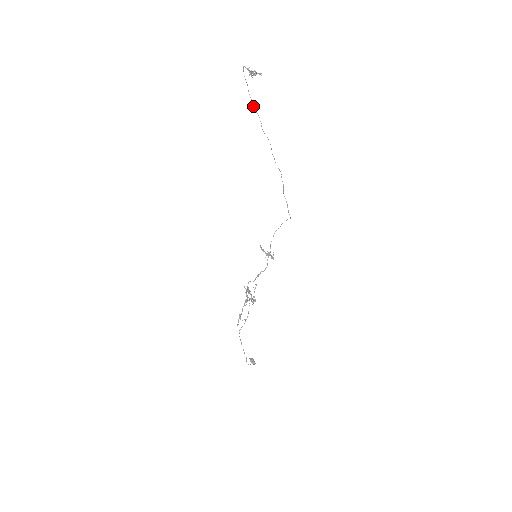
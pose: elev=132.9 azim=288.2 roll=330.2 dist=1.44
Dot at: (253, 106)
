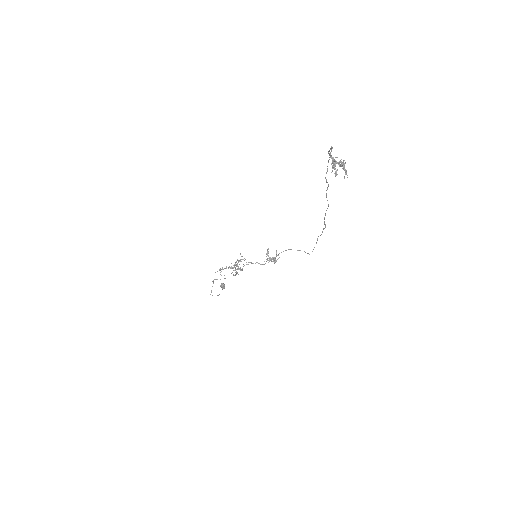
Dot at: occluded
